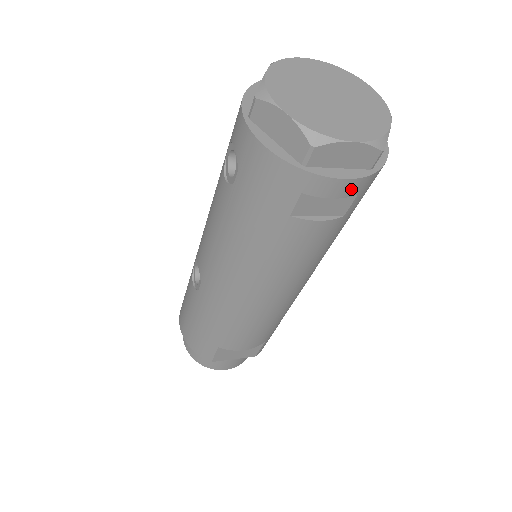
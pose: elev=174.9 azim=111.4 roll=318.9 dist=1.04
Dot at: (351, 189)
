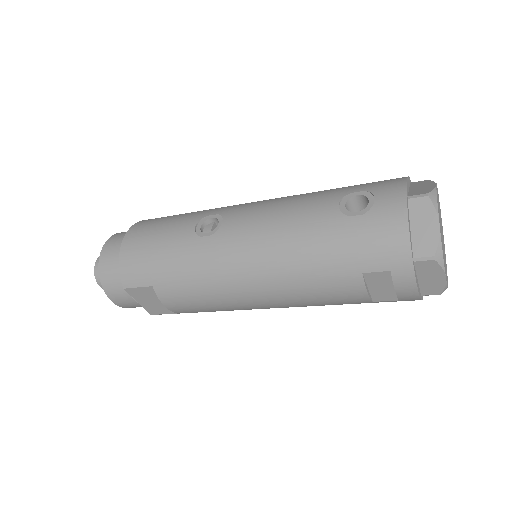
Dot at: (407, 296)
